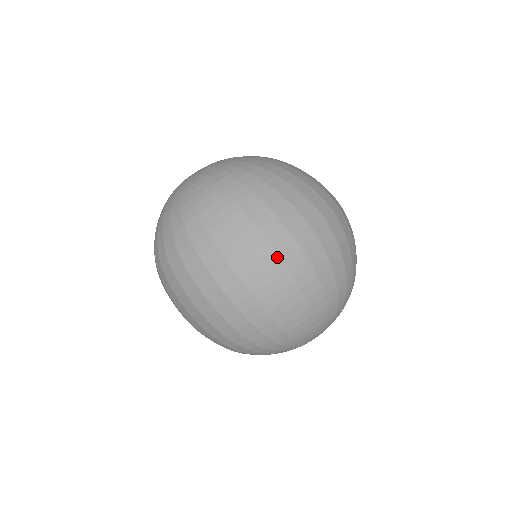
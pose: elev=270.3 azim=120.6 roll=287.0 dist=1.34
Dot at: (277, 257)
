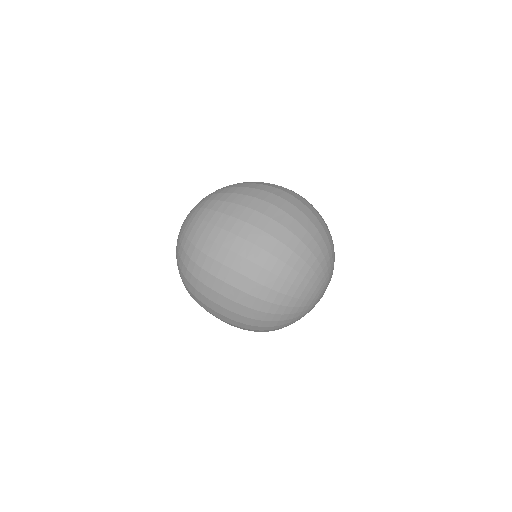
Dot at: (268, 218)
